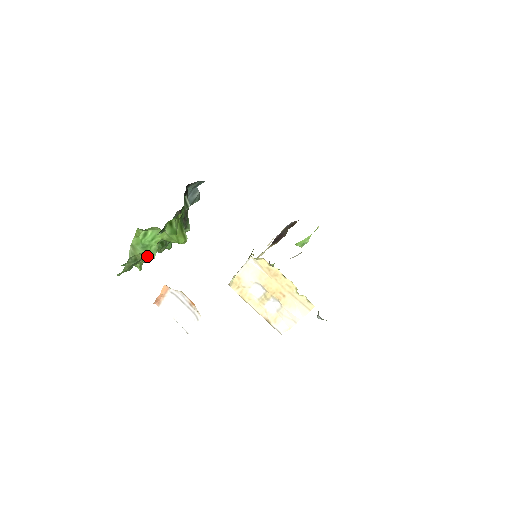
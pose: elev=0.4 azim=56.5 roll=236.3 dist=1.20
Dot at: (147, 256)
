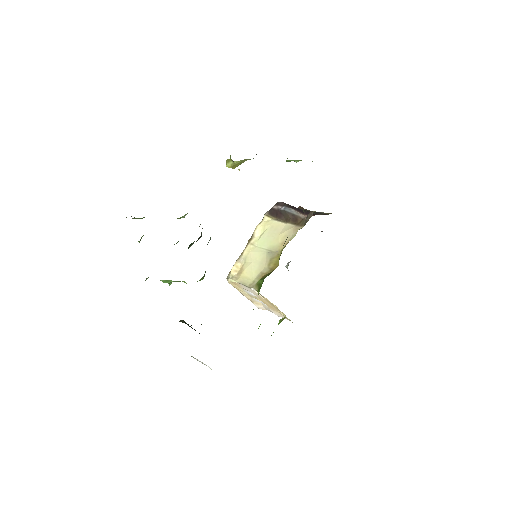
Dot at: occluded
